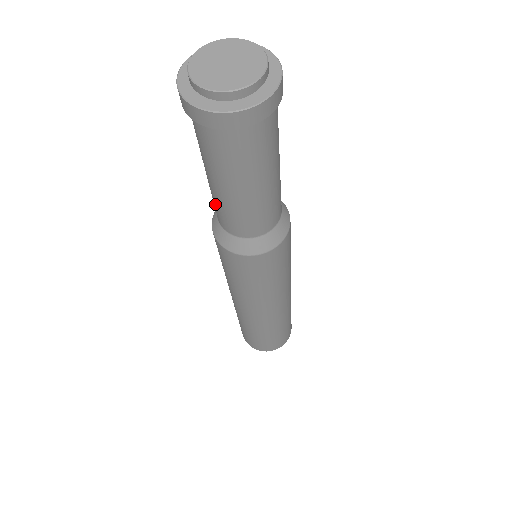
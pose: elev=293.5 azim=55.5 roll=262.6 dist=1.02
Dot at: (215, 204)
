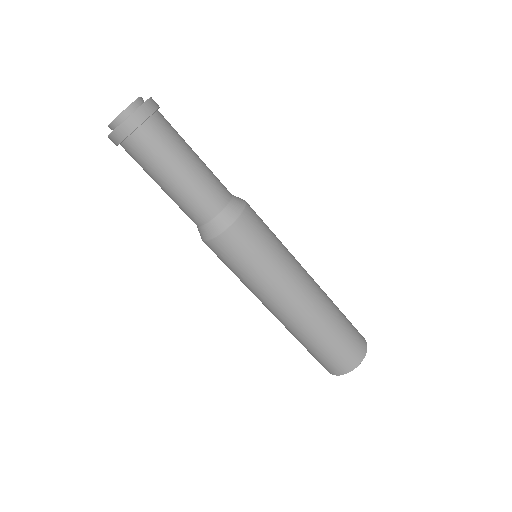
Dot at: (192, 202)
